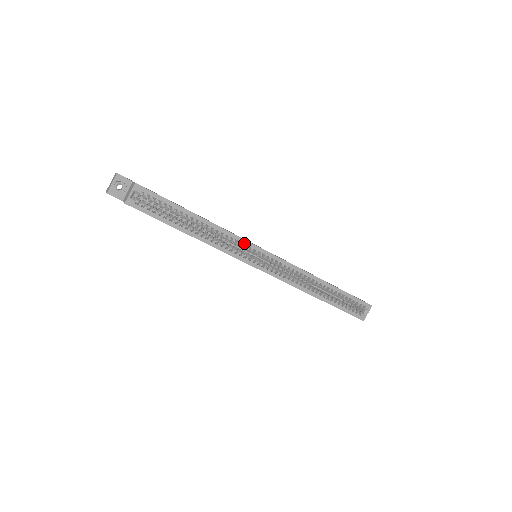
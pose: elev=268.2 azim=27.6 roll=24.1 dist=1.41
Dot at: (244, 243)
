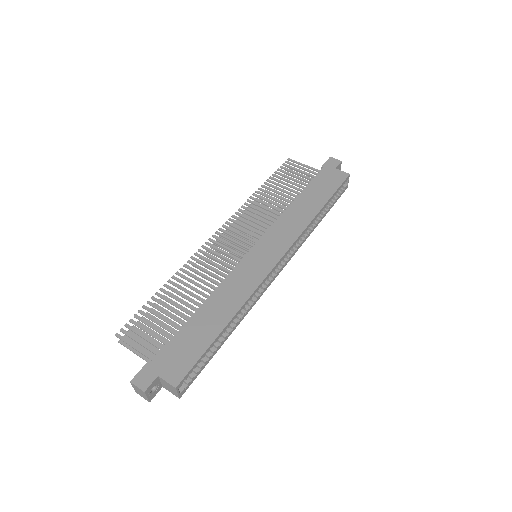
Dot at: (261, 285)
